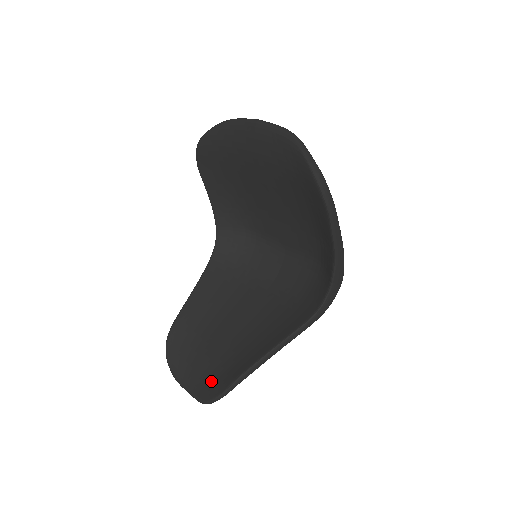
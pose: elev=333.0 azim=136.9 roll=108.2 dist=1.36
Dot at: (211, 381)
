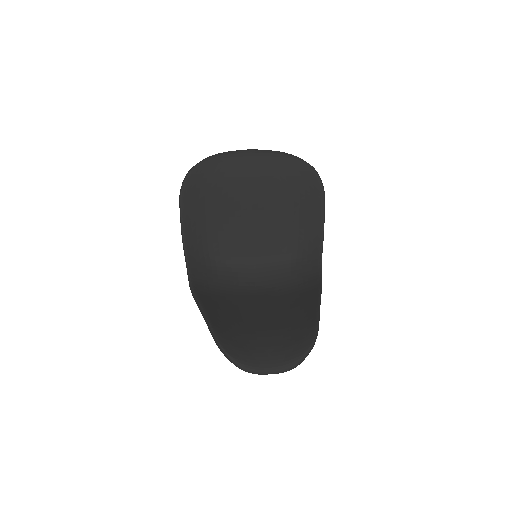
Dot at: (290, 345)
